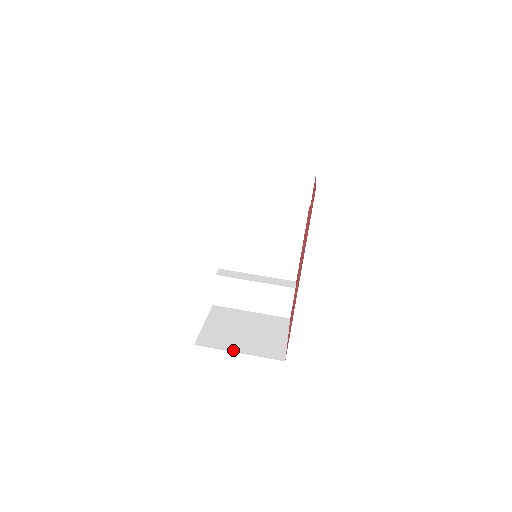
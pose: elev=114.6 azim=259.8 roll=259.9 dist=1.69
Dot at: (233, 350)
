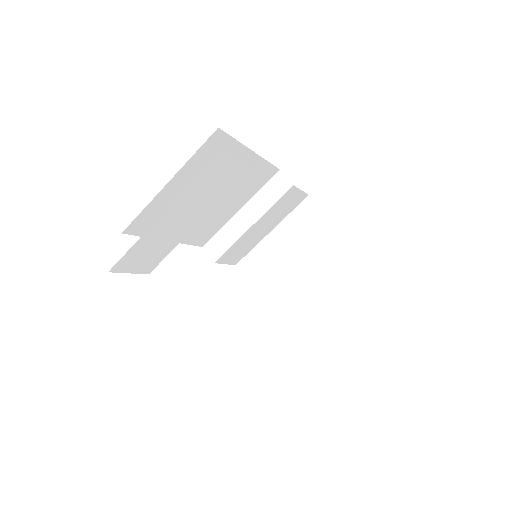
Dot at: (324, 309)
